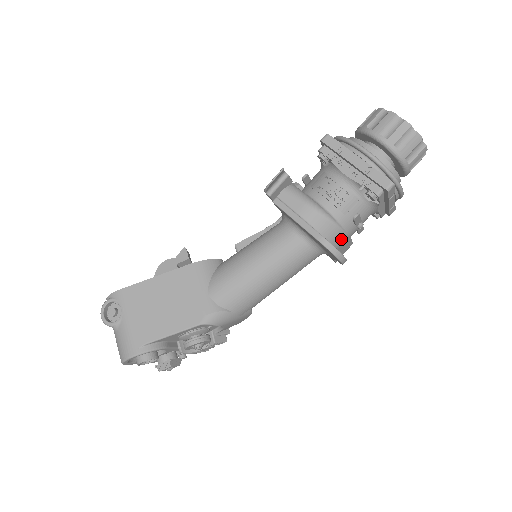
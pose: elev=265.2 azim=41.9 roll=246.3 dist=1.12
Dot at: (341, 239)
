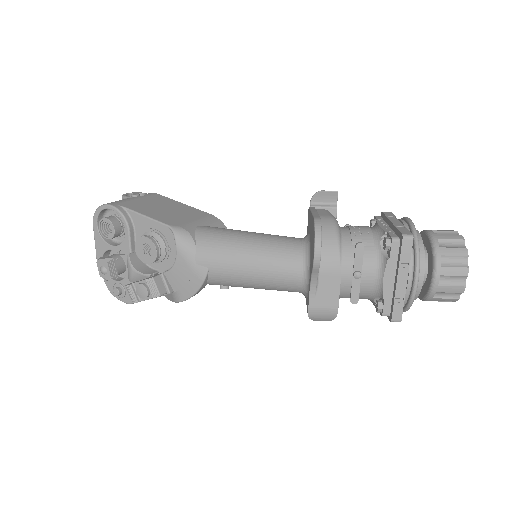
Dot at: (332, 263)
